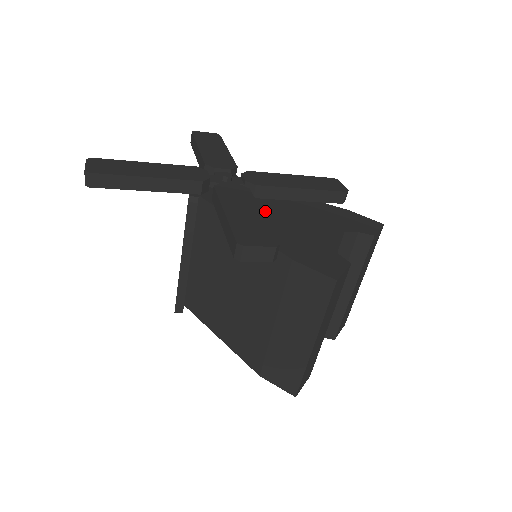
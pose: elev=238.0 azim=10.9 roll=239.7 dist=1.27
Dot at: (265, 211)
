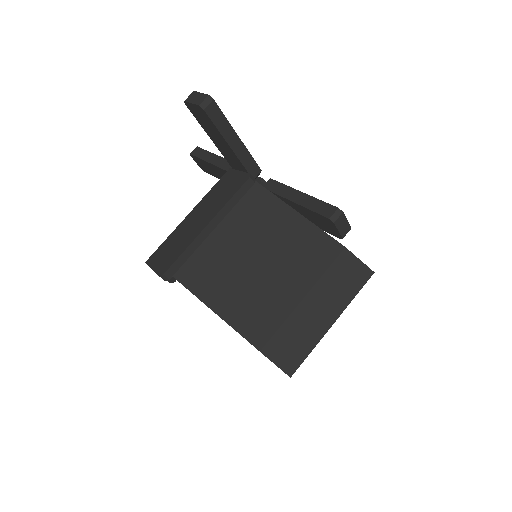
Dot at: occluded
